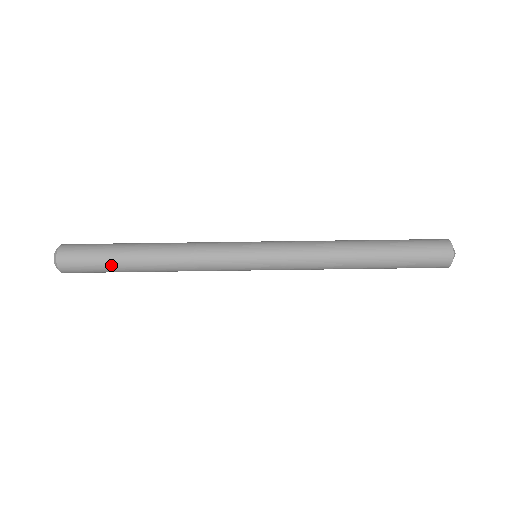
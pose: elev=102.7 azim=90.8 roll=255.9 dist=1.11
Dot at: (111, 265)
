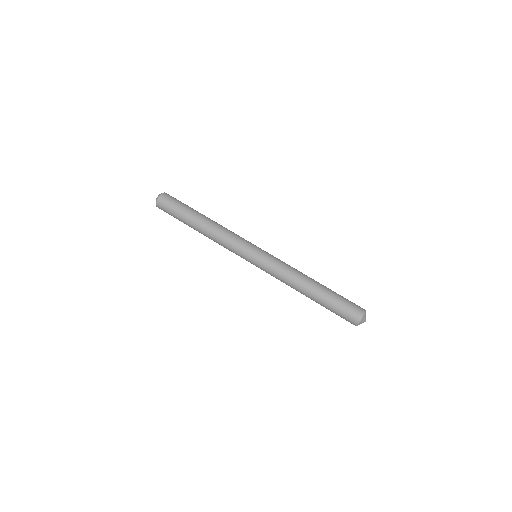
Dot at: (181, 216)
